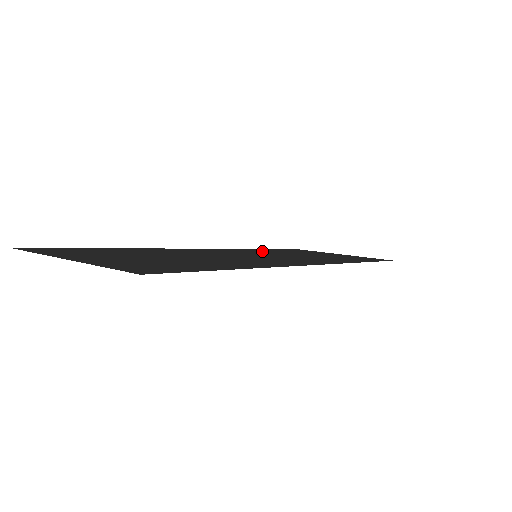
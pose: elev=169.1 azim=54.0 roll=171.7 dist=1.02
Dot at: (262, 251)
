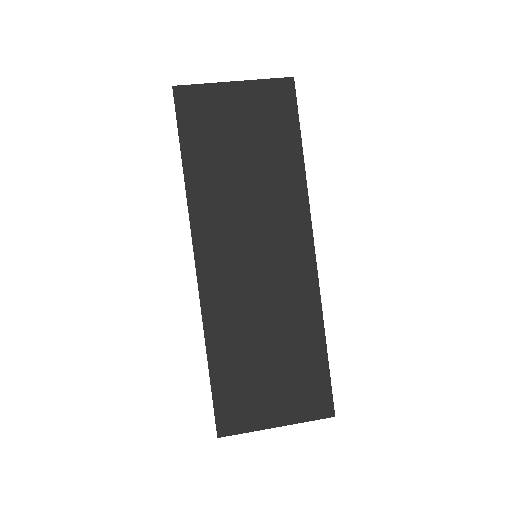
Dot at: (213, 200)
